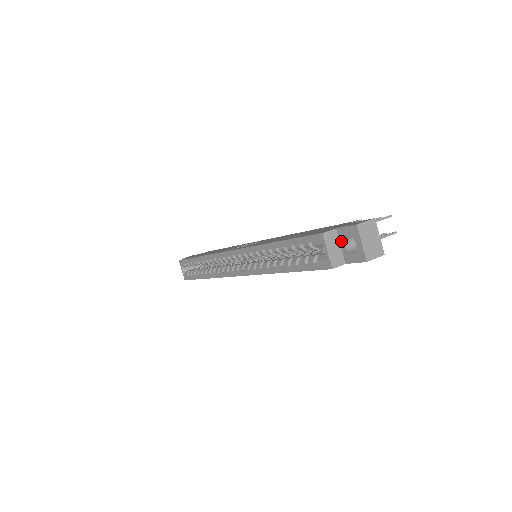
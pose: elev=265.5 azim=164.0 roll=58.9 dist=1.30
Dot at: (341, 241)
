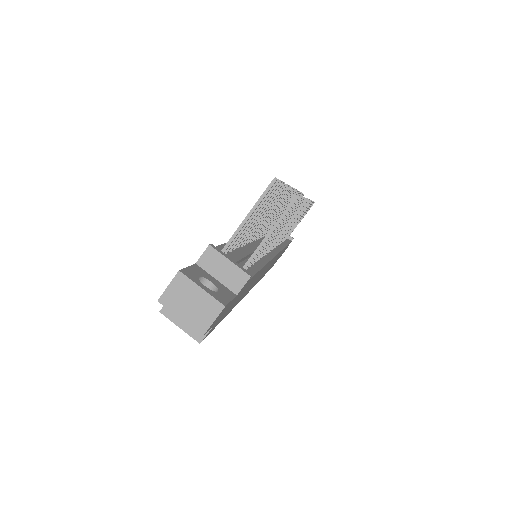
Dot at: occluded
